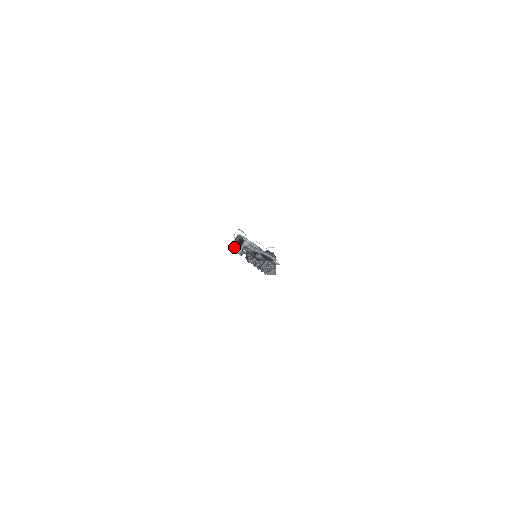
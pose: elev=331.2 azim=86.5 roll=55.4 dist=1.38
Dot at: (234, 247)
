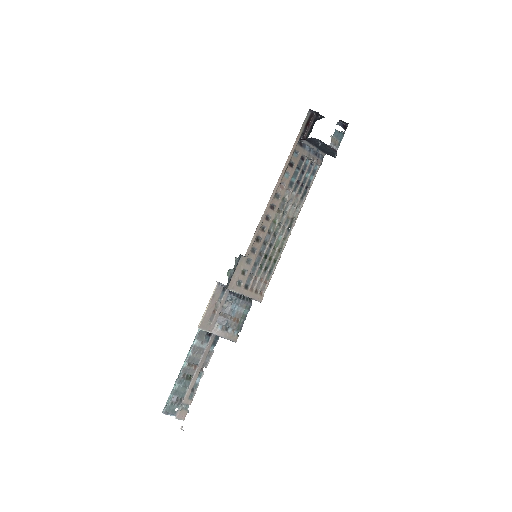
Dot at: occluded
